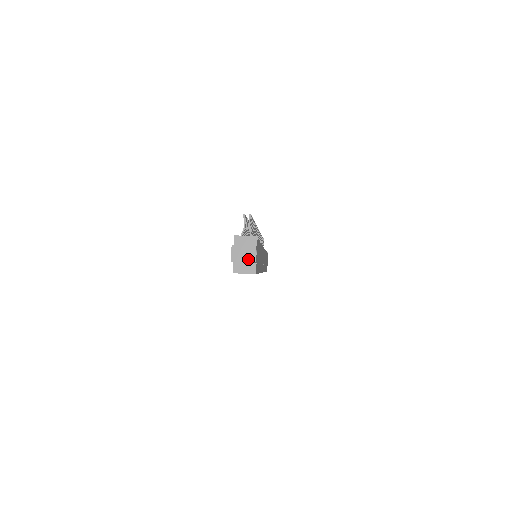
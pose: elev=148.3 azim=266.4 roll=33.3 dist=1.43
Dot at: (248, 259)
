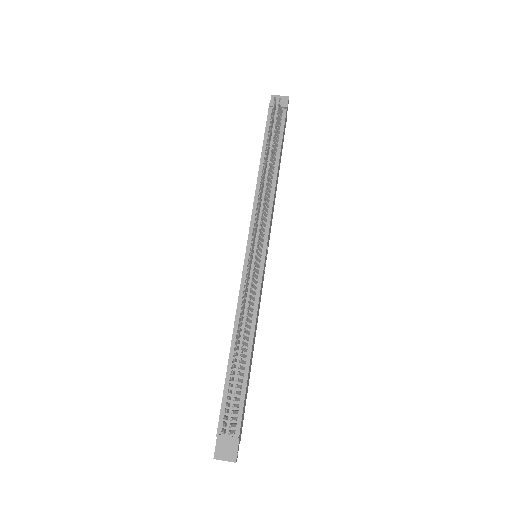
Dot at: occluded
